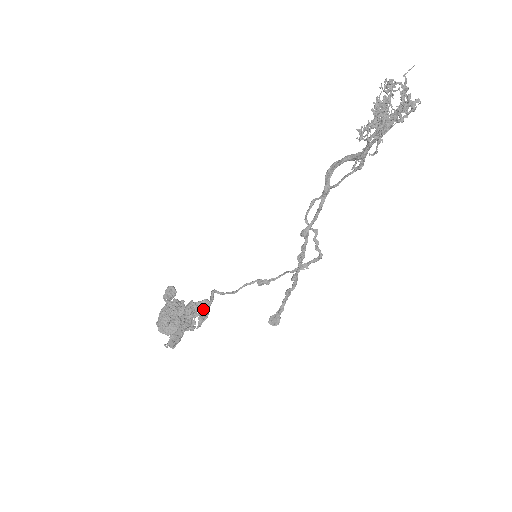
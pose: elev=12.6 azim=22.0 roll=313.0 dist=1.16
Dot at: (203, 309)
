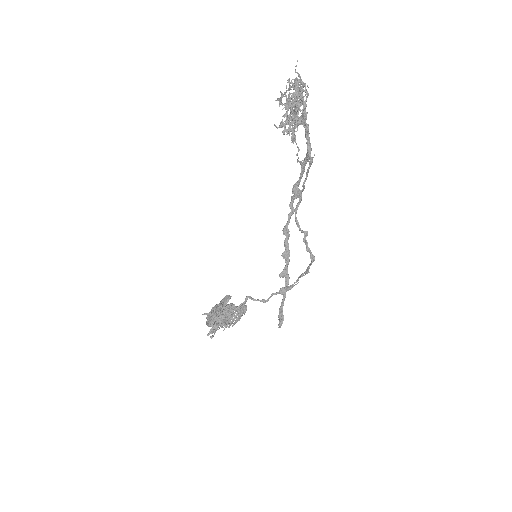
Dot at: (234, 308)
